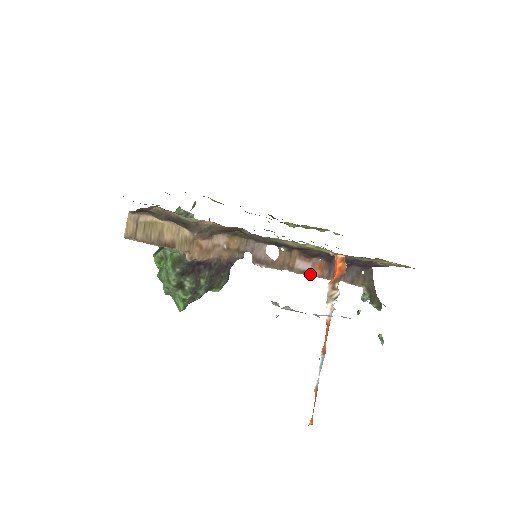
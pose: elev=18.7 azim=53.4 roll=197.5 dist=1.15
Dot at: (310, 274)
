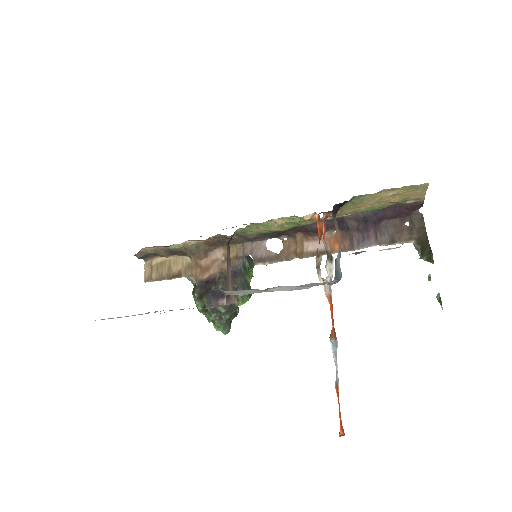
Dot at: (326, 252)
